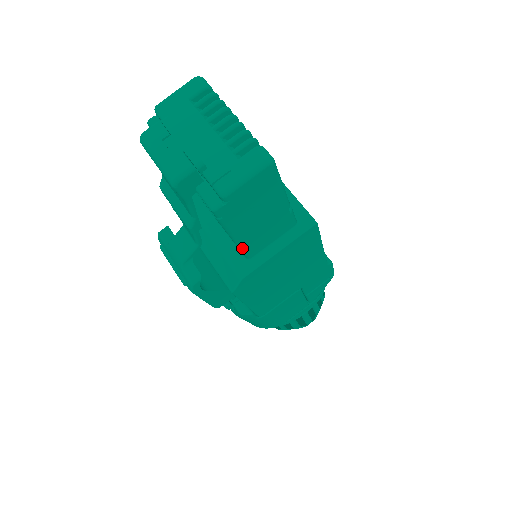
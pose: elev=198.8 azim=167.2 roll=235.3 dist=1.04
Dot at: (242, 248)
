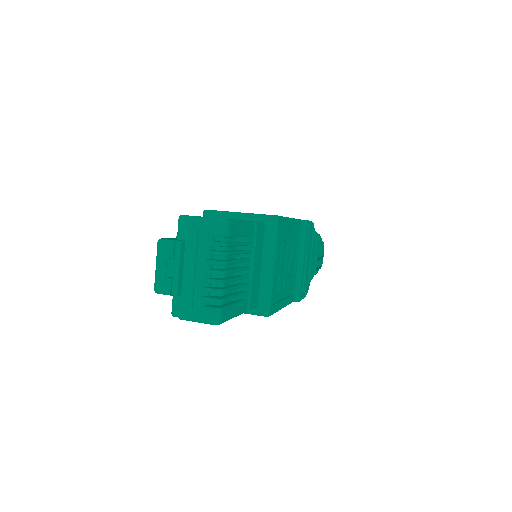
Dot at: occluded
